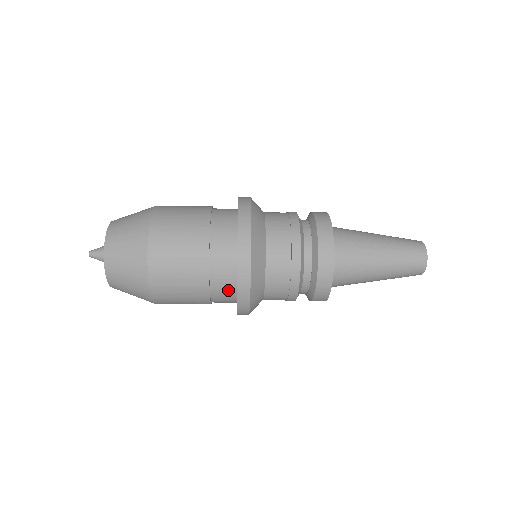
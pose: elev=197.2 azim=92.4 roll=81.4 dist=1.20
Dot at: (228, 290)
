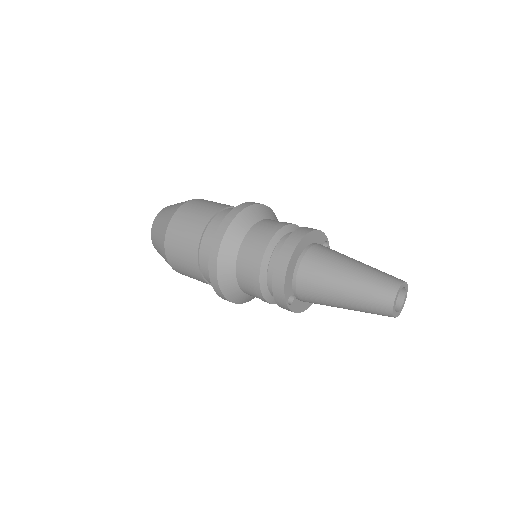
Dot at: occluded
